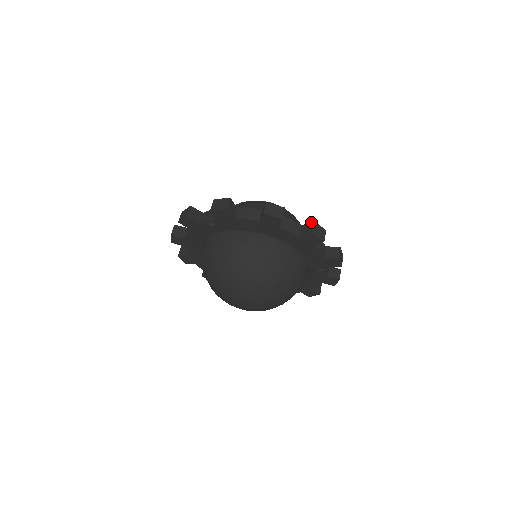
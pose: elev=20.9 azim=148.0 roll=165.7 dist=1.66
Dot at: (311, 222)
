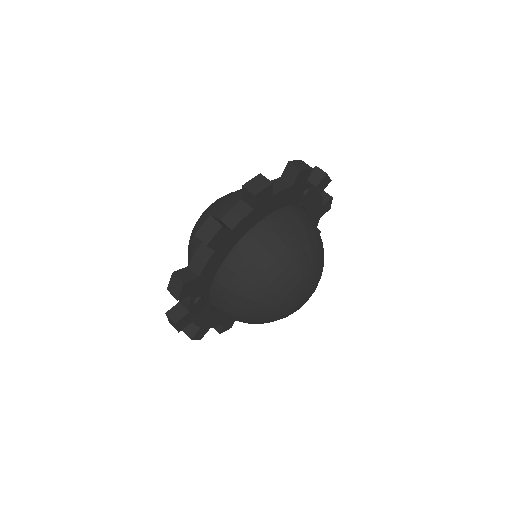
Dot at: (242, 189)
